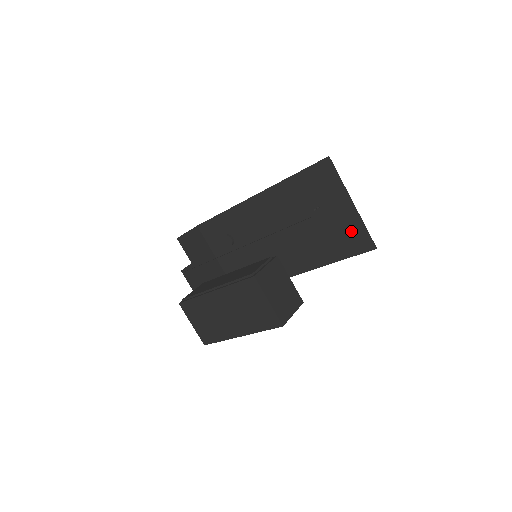
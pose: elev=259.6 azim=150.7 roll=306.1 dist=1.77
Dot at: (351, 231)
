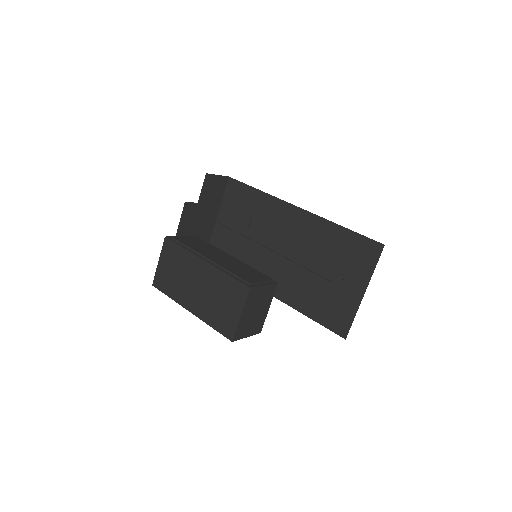
Dot at: (341, 309)
